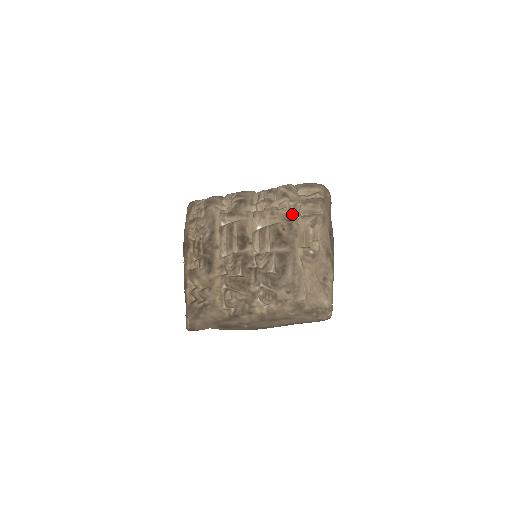
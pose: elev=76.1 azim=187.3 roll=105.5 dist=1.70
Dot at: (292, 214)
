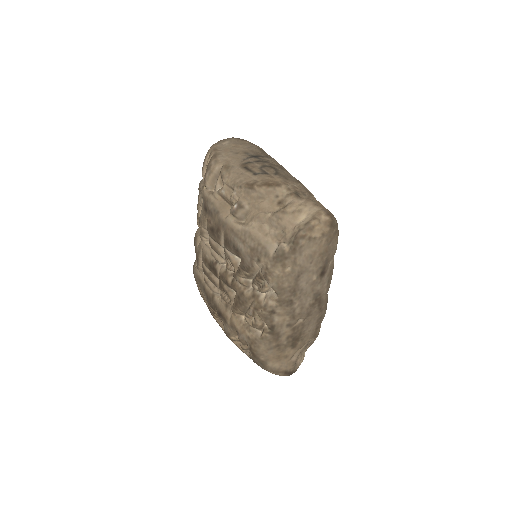
Dot at: (204, 203)
